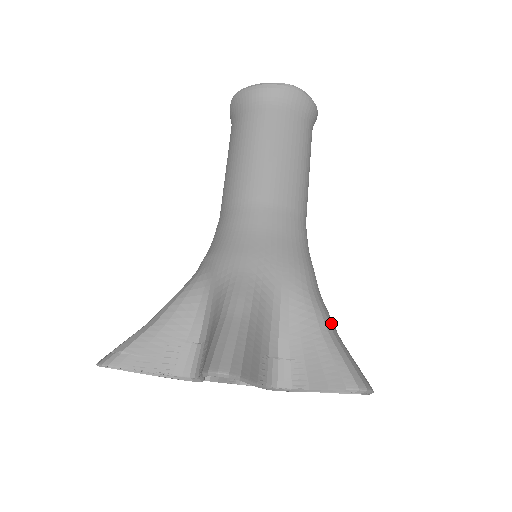
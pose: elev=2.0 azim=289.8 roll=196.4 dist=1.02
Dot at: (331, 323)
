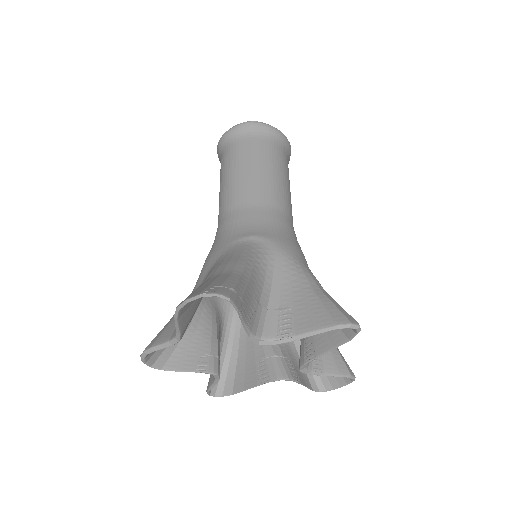
Dot at: occluded
